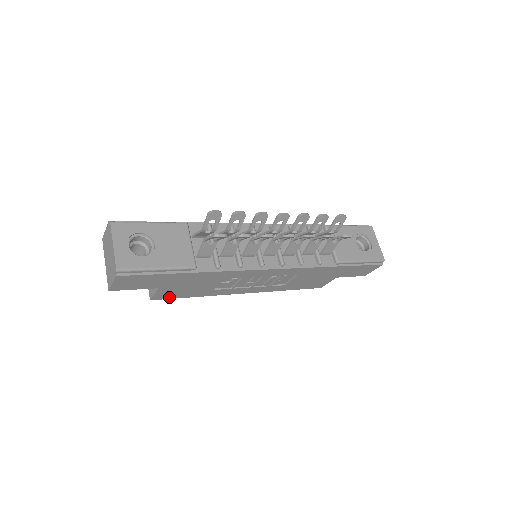
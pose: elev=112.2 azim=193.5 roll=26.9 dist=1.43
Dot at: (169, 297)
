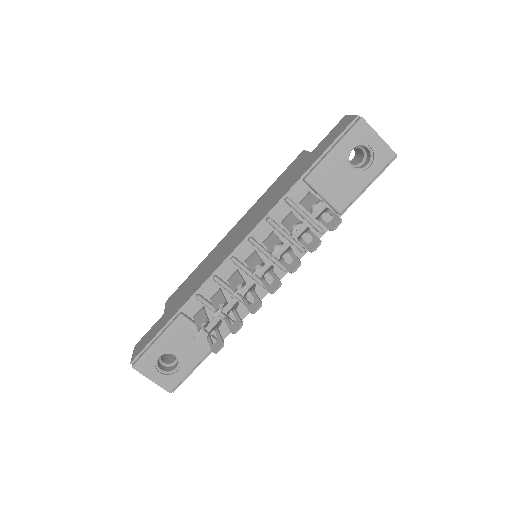
Dot at: occluded
